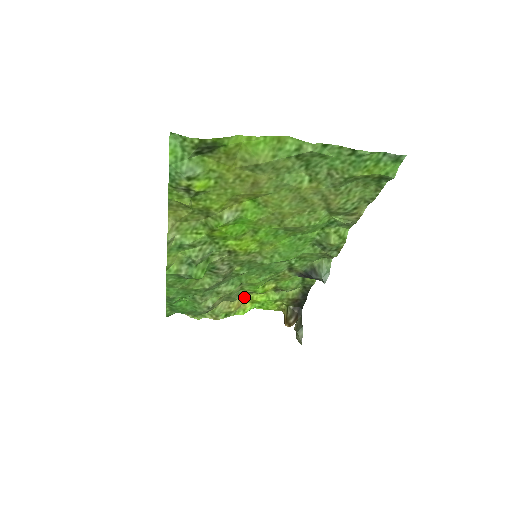
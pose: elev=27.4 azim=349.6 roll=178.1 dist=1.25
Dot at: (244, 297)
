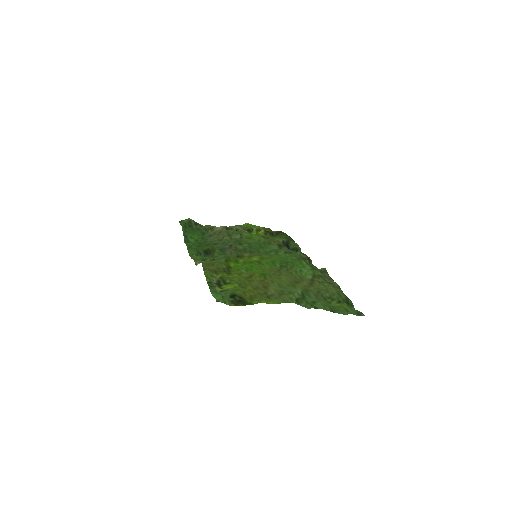
Dot at: (241, 226)
